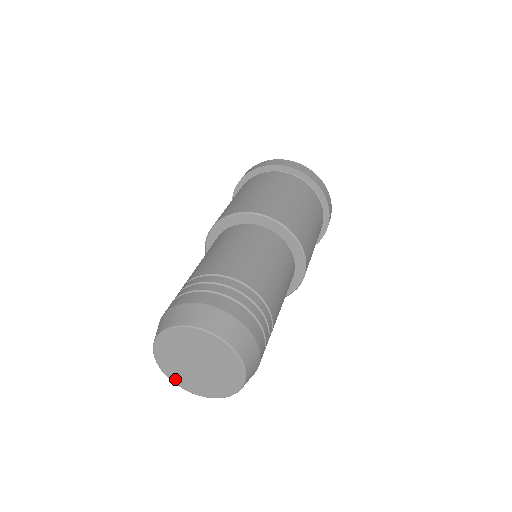
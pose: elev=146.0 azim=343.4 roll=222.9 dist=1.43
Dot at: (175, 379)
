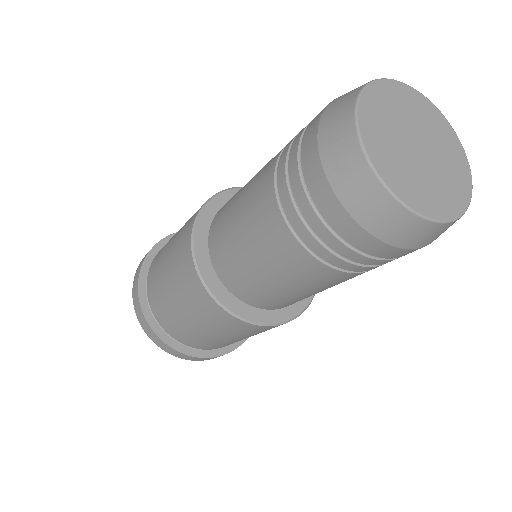
Dot at: (366, 121)
